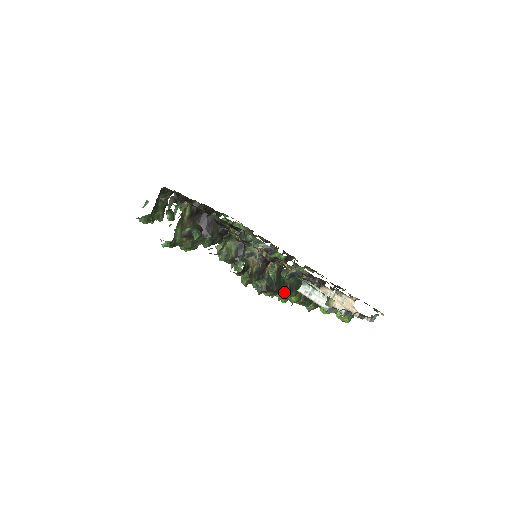
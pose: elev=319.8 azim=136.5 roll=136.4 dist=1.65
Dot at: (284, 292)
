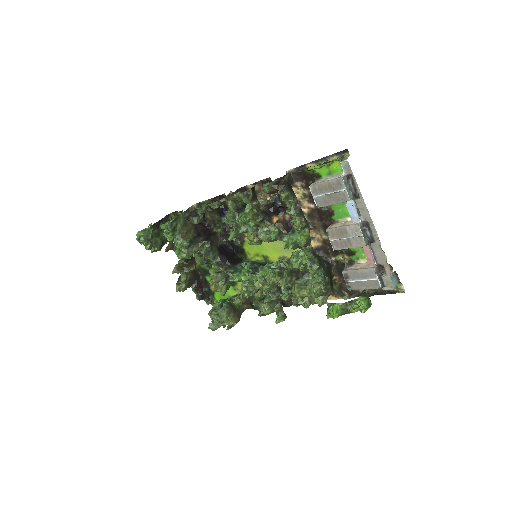
Dot at: (295, 202)
